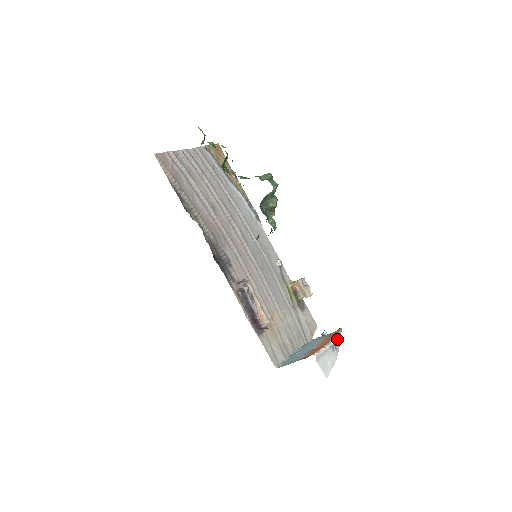
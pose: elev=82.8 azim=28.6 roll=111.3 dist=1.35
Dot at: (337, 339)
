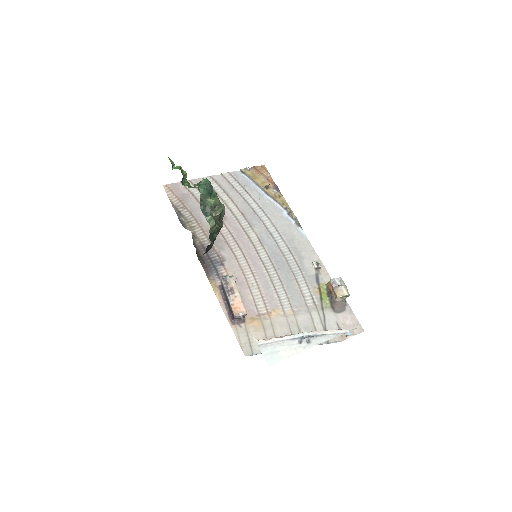
Dot at: (322, 335)
